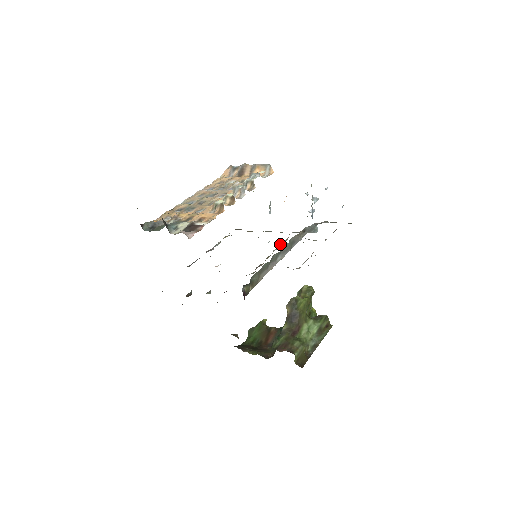
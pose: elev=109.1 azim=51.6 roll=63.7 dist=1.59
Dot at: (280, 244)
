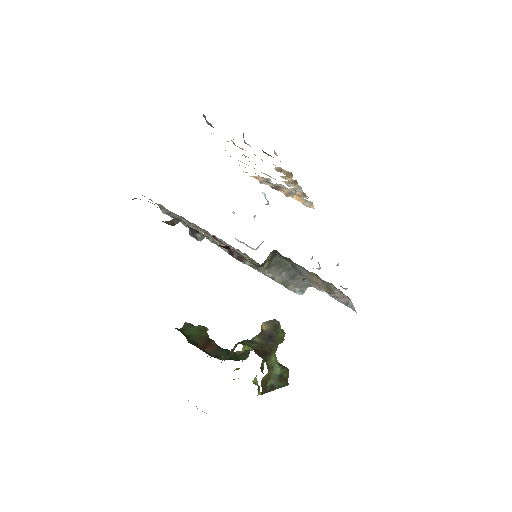
Dot at: occluded
